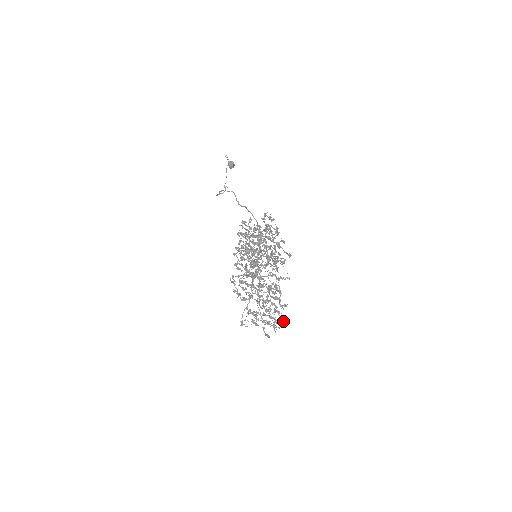
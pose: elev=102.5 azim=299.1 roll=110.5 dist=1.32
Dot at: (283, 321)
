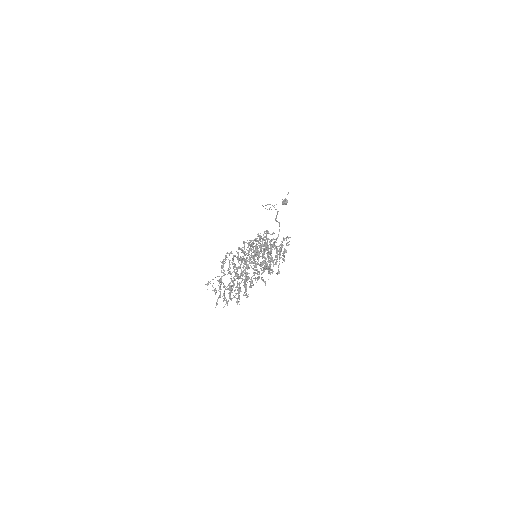
Dot at: occluded
